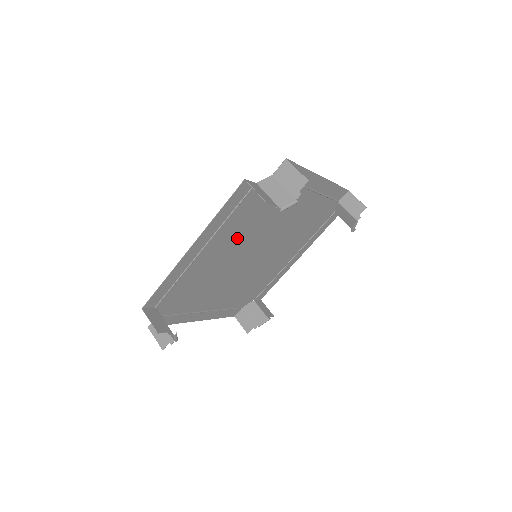
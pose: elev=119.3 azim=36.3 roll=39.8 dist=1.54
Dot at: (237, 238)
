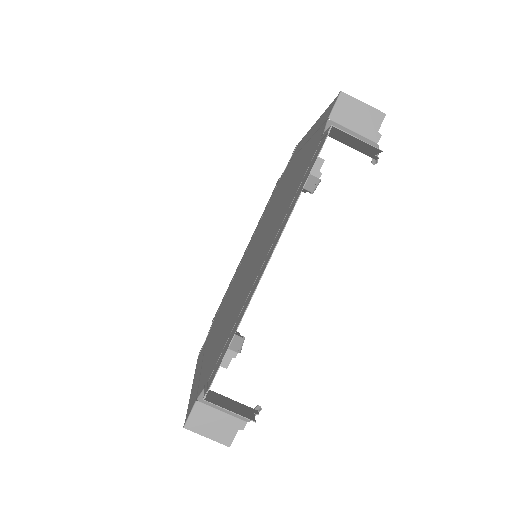
Dot at: (223, 323)
